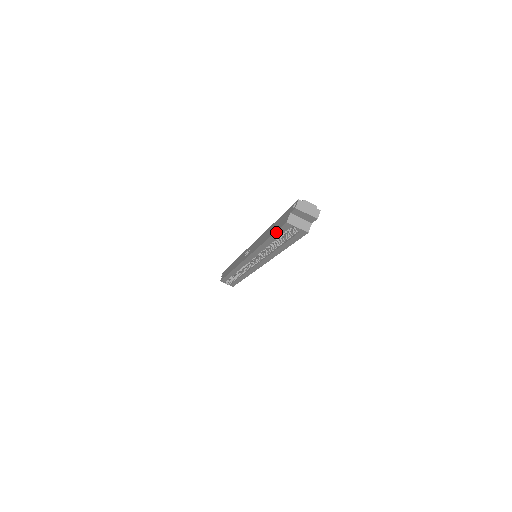
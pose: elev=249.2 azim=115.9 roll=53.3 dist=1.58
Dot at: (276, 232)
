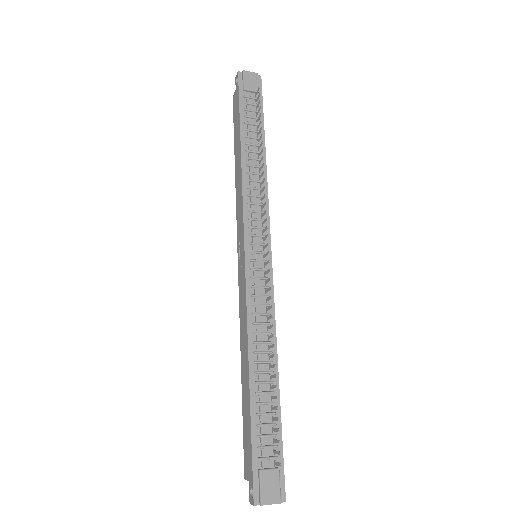
Dot at: (243, 429)
